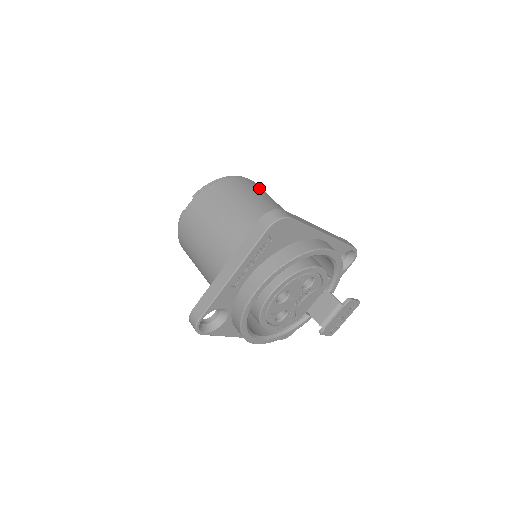
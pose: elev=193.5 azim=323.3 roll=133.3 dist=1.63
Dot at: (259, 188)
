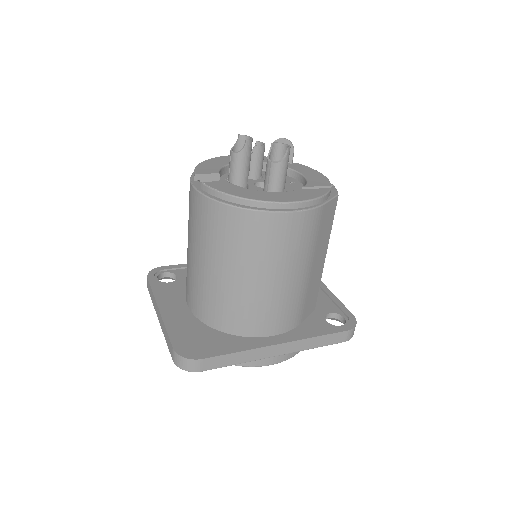
Dot at: (285, 238)
